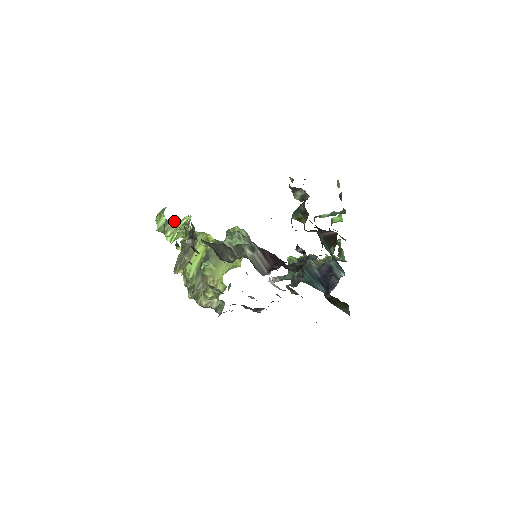
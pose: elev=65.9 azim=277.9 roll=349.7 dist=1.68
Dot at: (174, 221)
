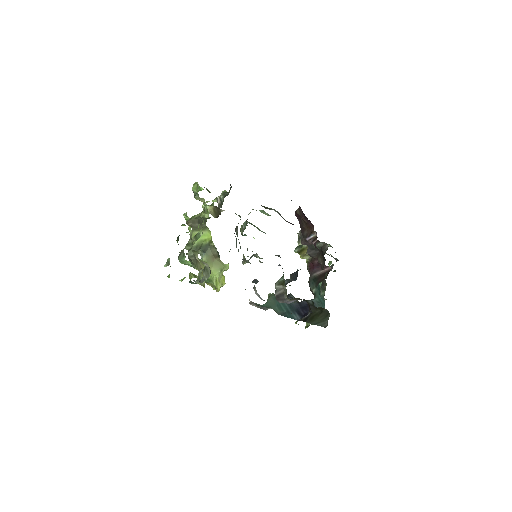
Dot at: (204, 199)
